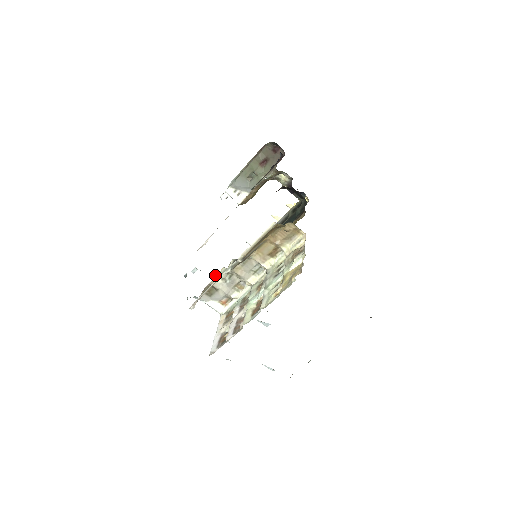
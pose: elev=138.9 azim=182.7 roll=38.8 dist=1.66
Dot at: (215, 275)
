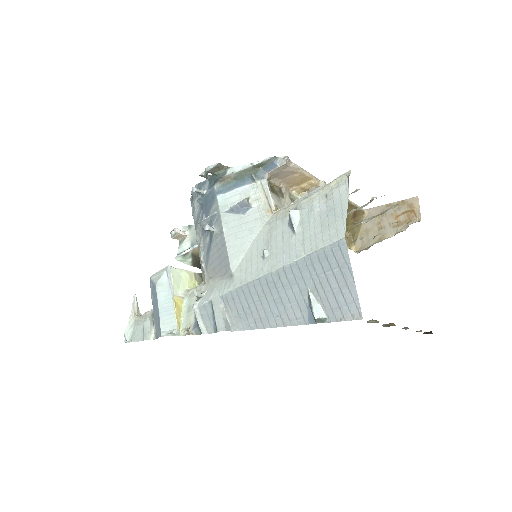
Dot at: (291, 187)
